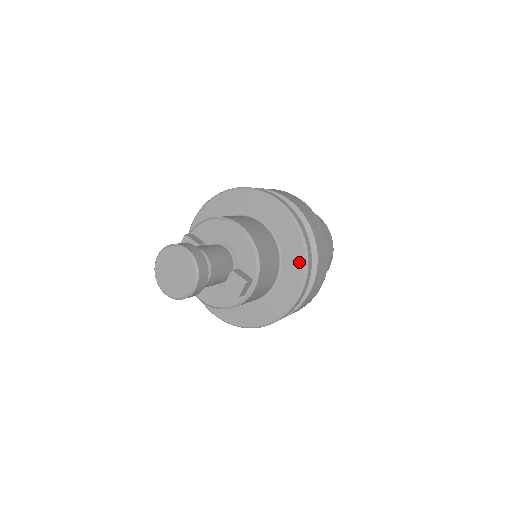
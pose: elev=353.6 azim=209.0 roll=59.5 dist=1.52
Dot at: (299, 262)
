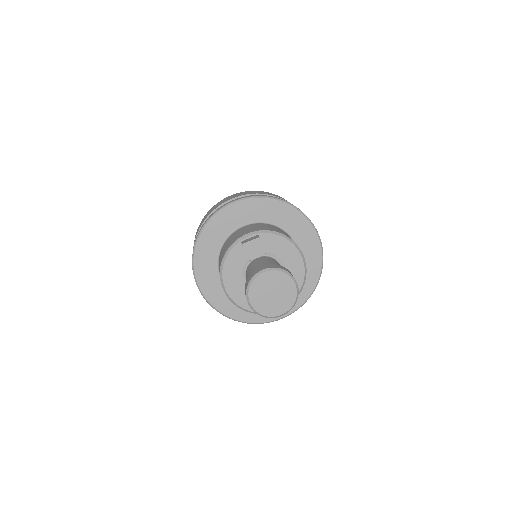
Dot at: (304, 295)
